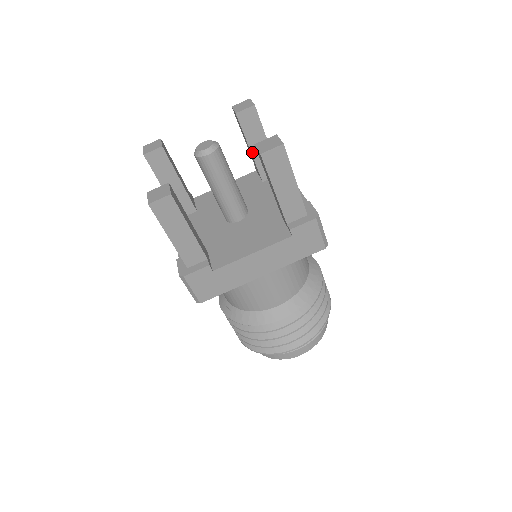
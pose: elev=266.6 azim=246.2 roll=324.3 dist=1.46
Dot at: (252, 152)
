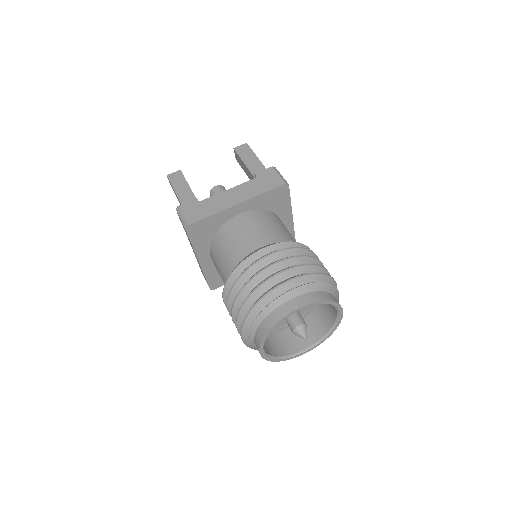
Dot at: occluded
